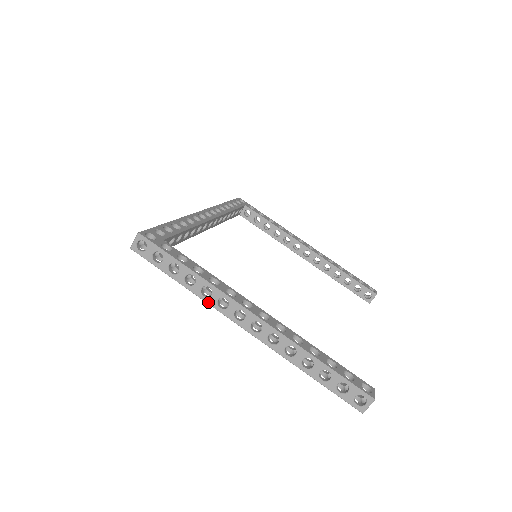
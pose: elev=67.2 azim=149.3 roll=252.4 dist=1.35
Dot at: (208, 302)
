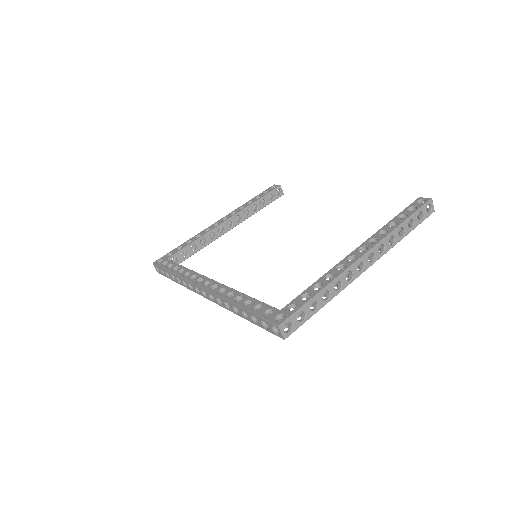
Dot at: (344, 288)
